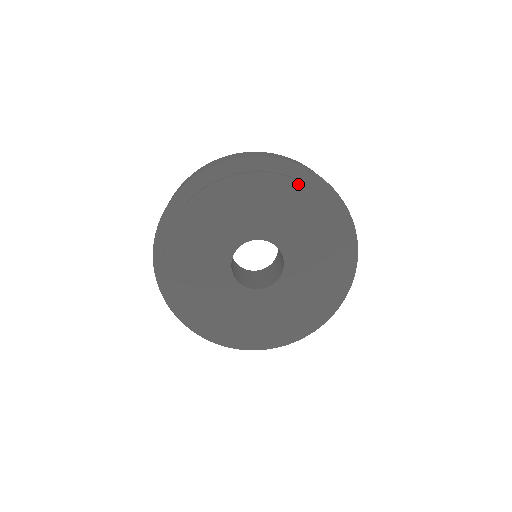
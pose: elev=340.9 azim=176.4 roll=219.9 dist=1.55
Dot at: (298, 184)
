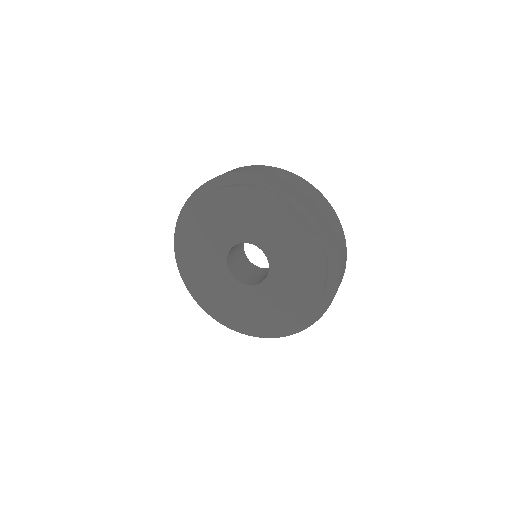
Dot at: (314, 234)
